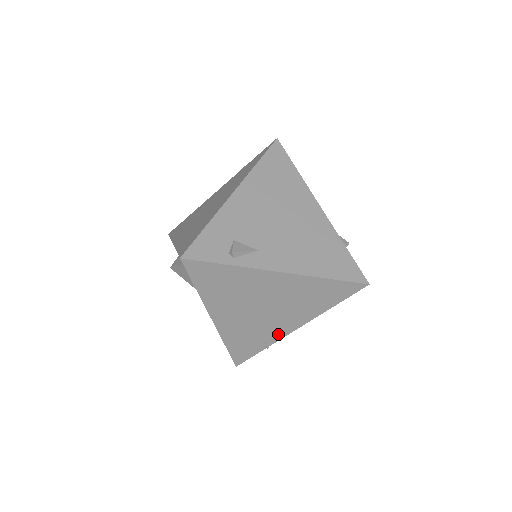
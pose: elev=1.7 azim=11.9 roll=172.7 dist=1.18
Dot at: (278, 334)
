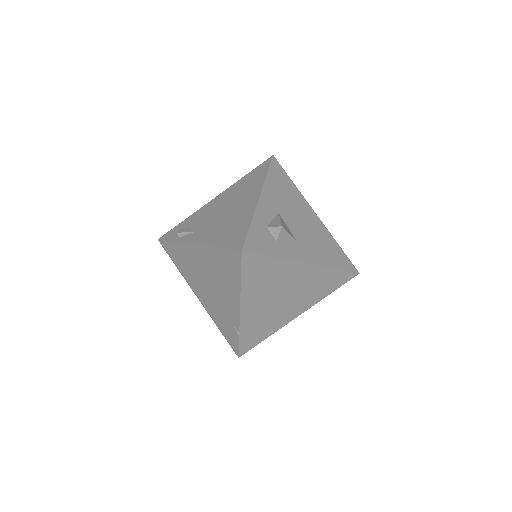
Dot at: (235, 317)
